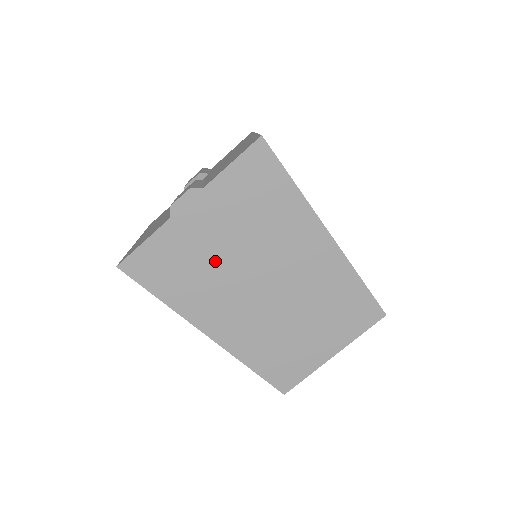
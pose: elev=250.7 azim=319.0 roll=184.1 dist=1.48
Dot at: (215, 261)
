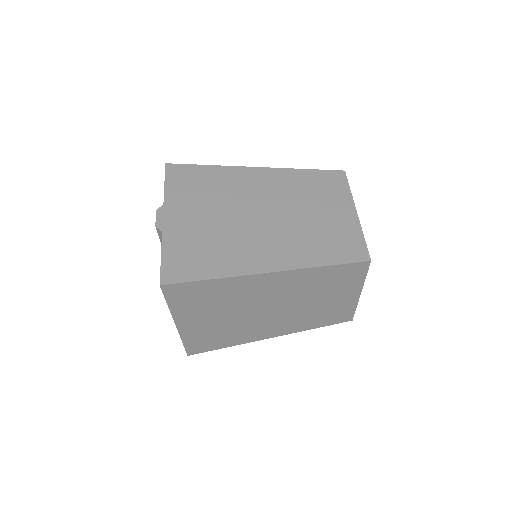
Dot at: (215, 229)
